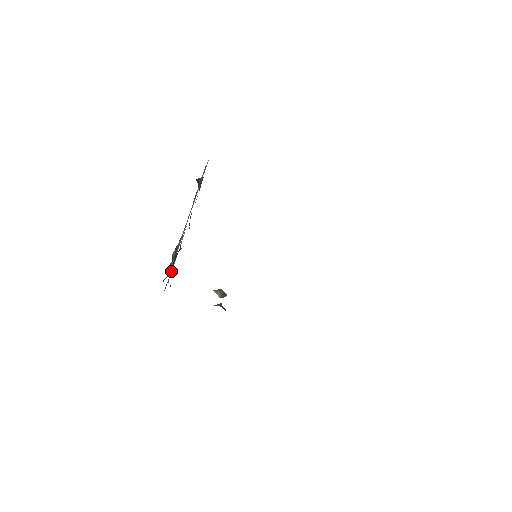
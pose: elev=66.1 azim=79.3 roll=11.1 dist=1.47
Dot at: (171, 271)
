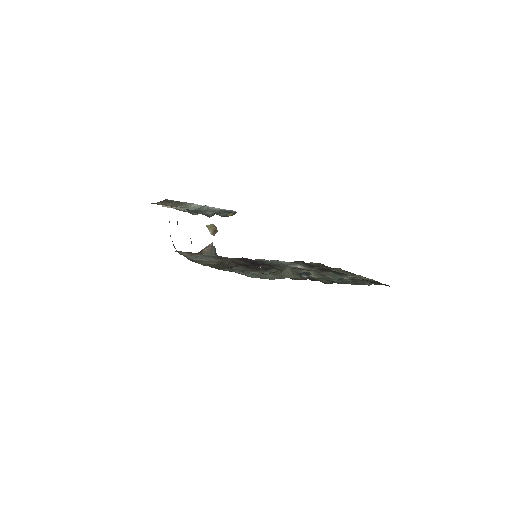
Dot at: occluded
